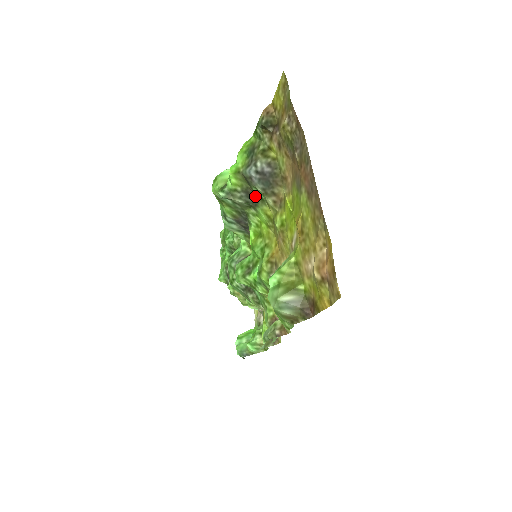
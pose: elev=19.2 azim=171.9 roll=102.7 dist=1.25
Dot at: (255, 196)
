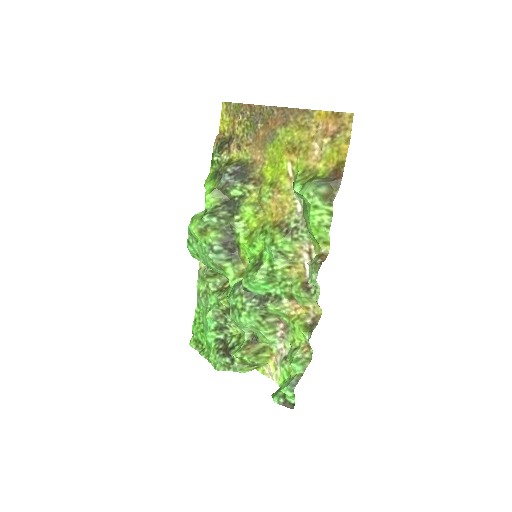
Dot at: (234, 201)
